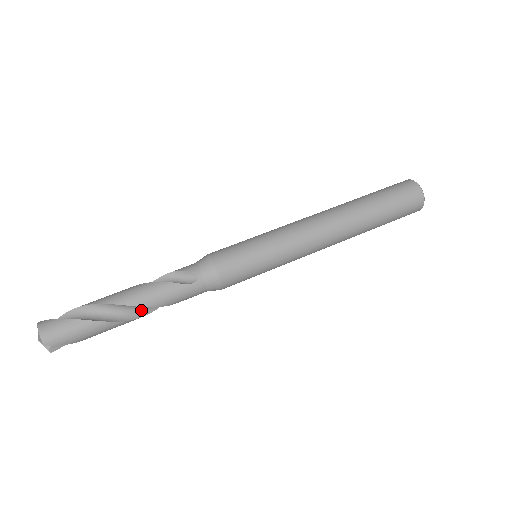
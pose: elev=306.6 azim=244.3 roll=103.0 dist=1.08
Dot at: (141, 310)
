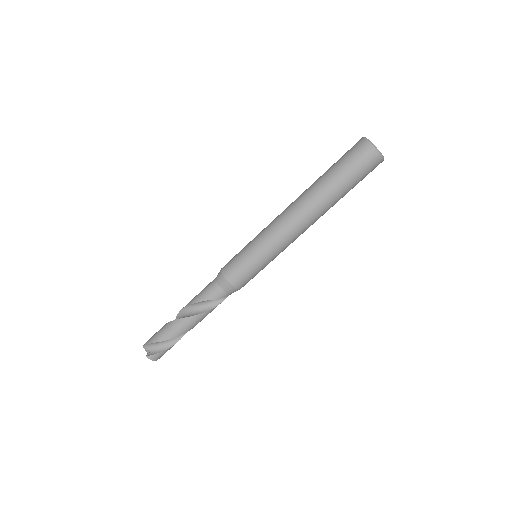
Dot at: occluded
